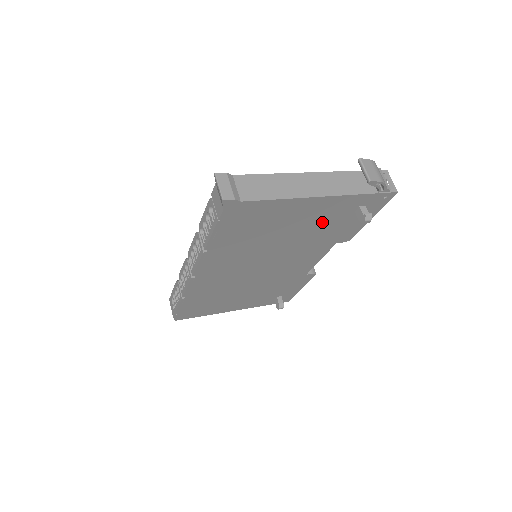
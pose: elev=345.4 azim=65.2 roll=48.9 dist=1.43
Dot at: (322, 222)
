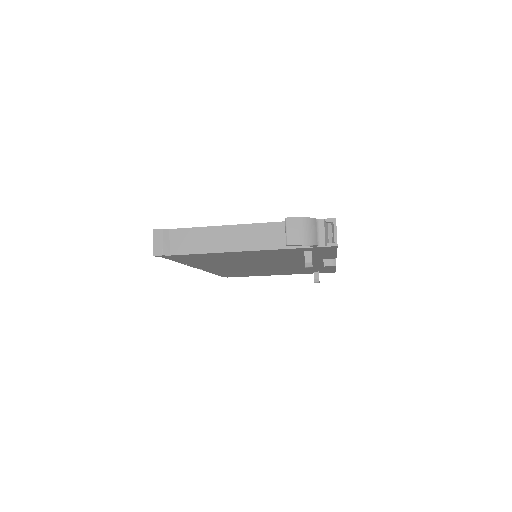
Dot at: (278, 255)
